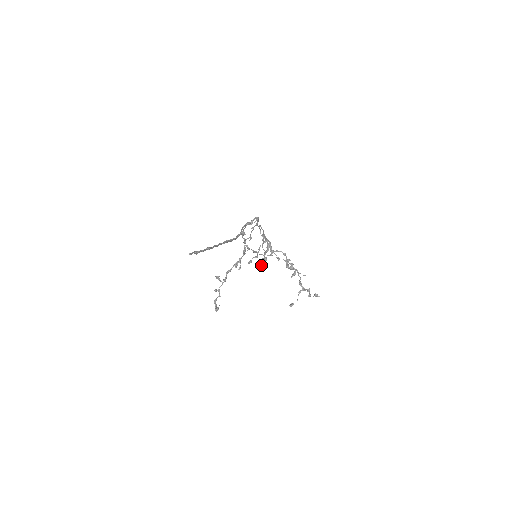
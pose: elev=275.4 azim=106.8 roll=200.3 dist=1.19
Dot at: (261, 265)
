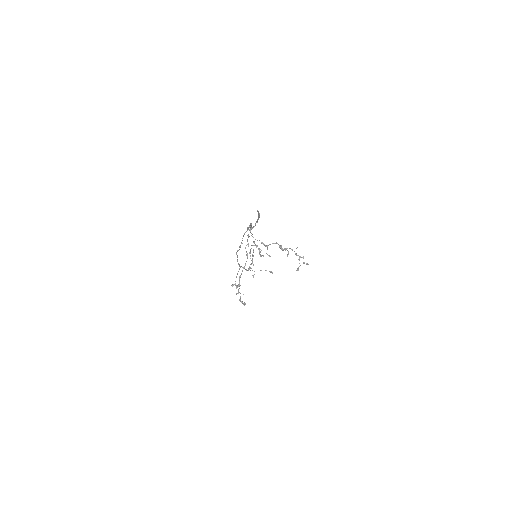
Dot at: (253, 275)
